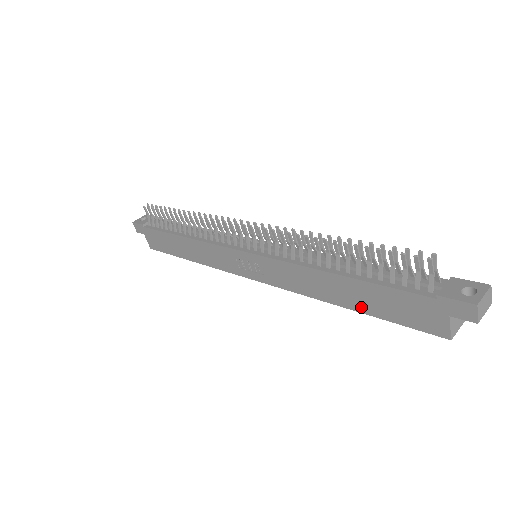
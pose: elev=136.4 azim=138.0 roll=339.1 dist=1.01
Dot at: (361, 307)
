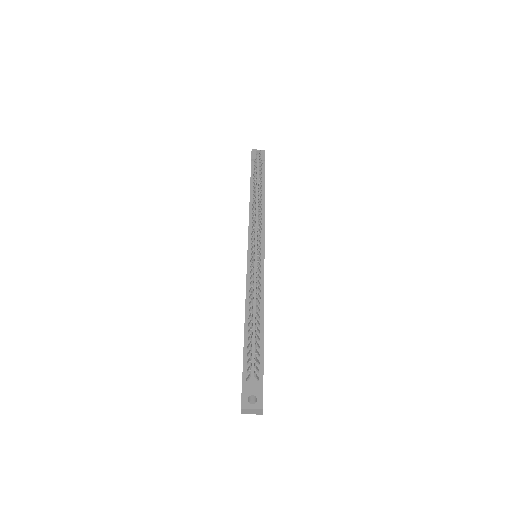
Dot at: occluded
